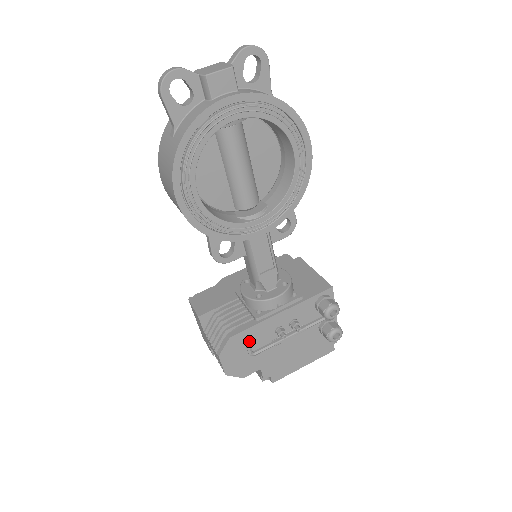
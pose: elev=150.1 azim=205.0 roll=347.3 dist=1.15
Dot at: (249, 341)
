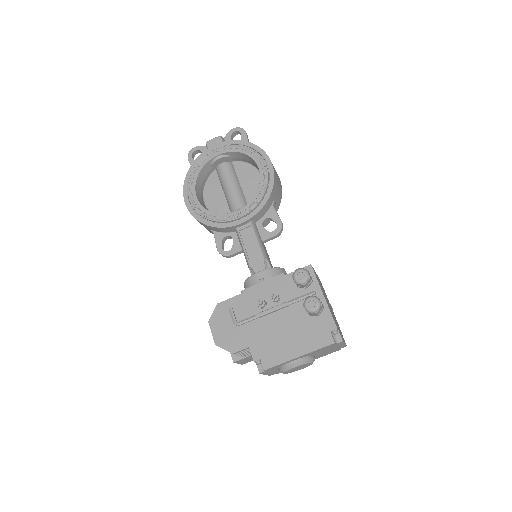
Dot at: (235, 311)
